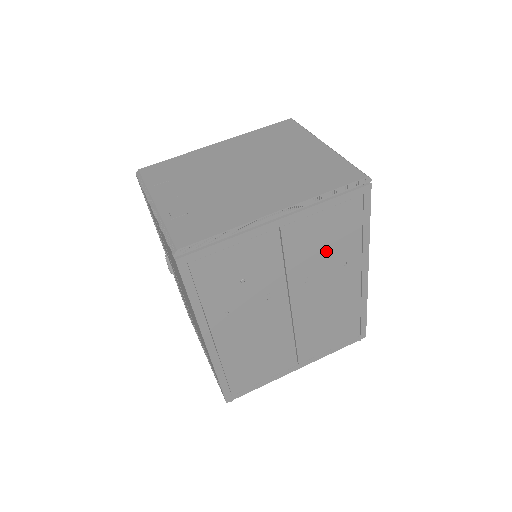
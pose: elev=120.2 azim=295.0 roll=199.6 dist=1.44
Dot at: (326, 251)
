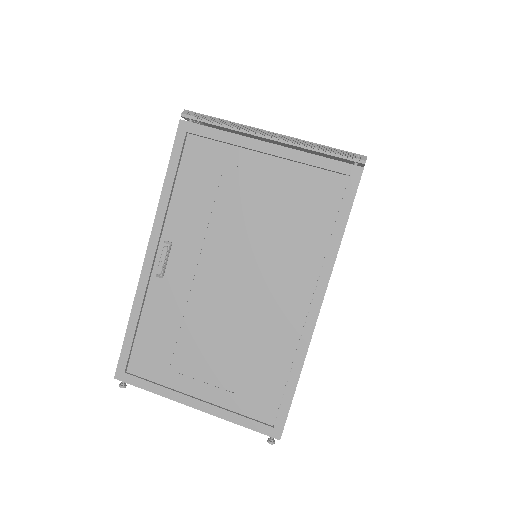
Dot at: occluded
